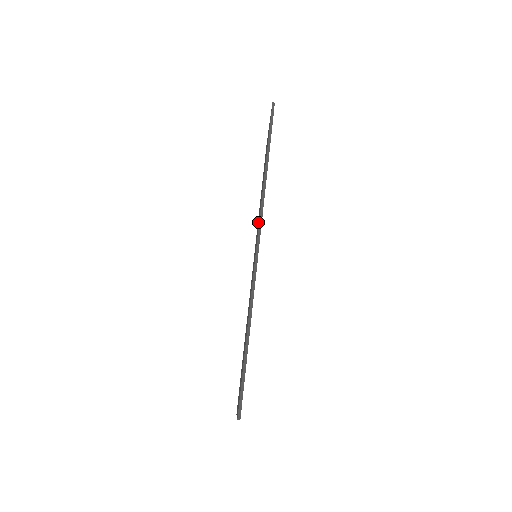
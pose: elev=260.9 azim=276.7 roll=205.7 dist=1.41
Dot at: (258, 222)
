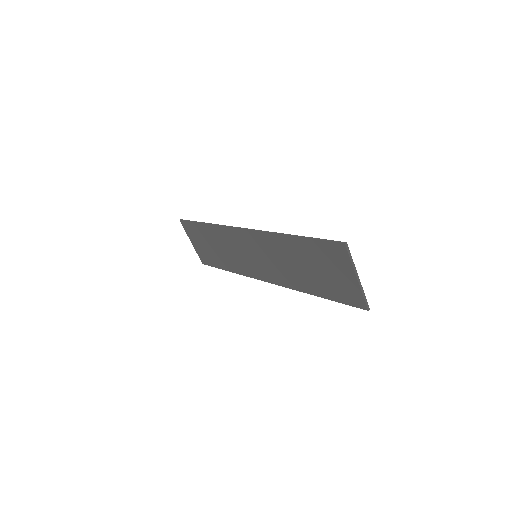
Dot at: (237, 251)
